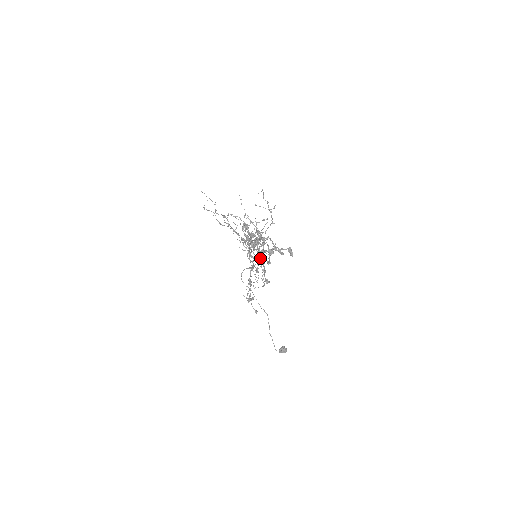
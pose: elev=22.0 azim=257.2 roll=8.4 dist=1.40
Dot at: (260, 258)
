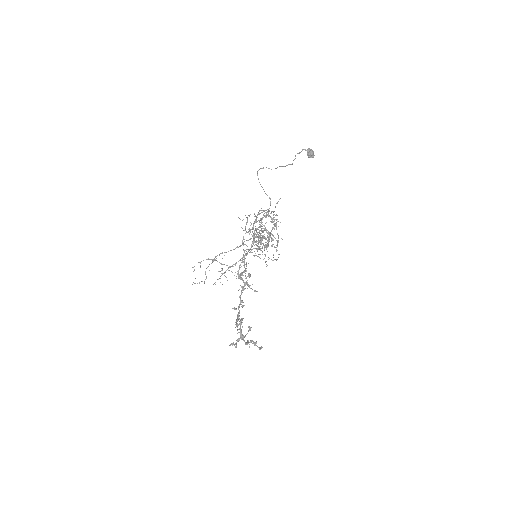
Dot at: occluded
